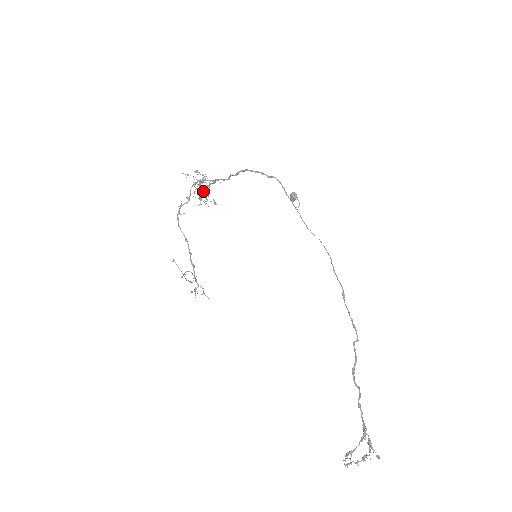
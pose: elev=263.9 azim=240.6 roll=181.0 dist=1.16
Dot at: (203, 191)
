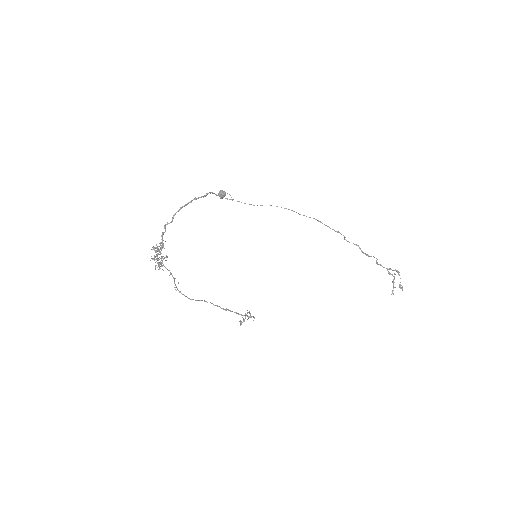
Dot at: (157, 258)
